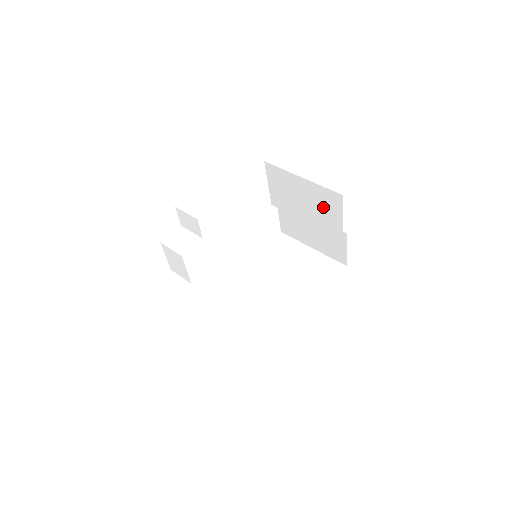
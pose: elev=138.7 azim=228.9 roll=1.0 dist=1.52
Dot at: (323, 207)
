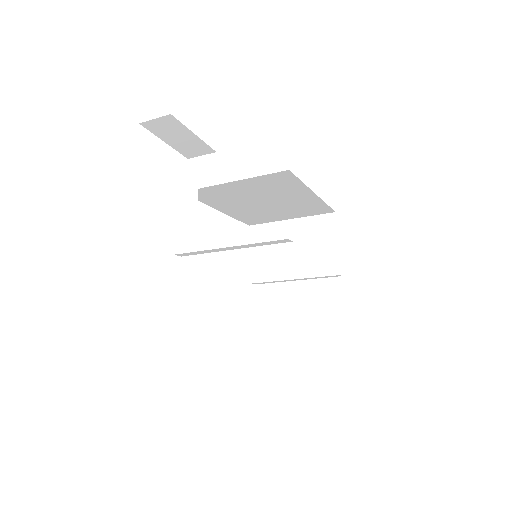
Dot at: (315, 243)
